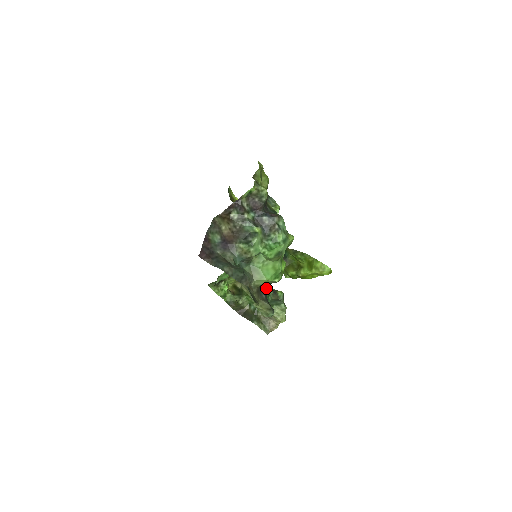
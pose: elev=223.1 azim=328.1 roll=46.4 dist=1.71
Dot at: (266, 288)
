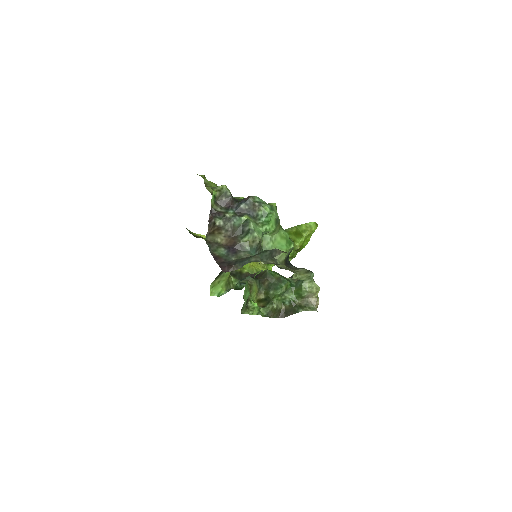
Dot at: (283, 278)
